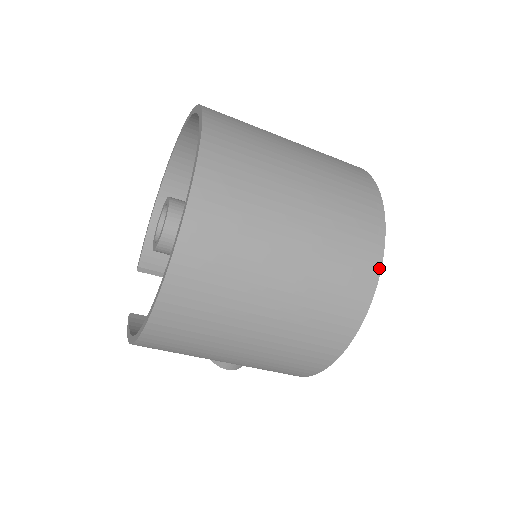
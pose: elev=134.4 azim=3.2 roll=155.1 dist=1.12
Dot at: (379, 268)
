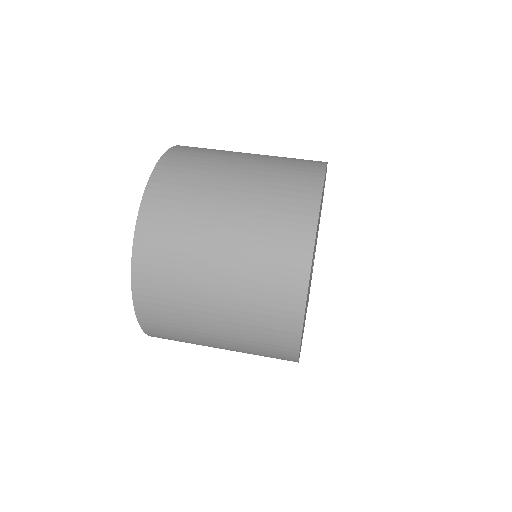
Dot at: (303, 307)
